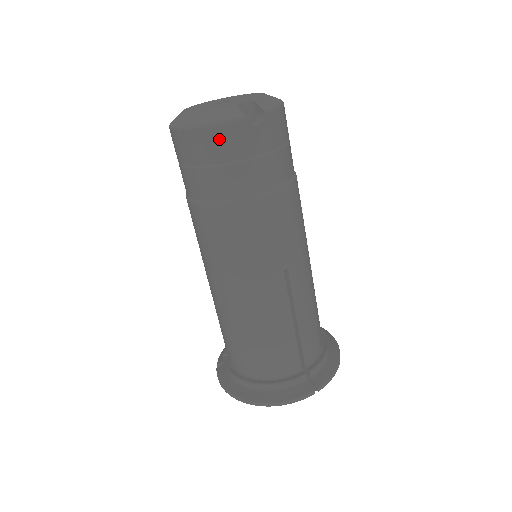
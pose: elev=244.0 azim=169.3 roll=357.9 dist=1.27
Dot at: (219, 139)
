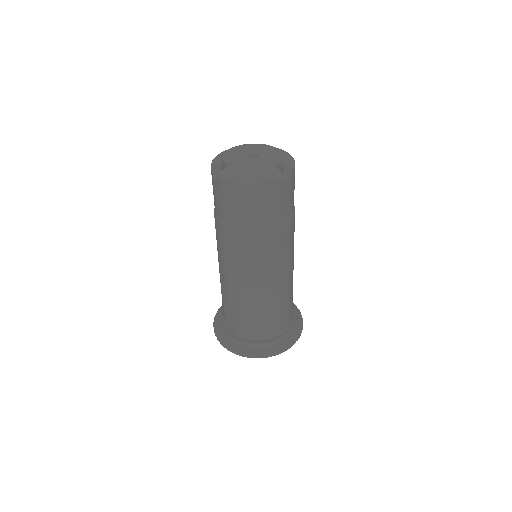
Dot at: (266, 191)
